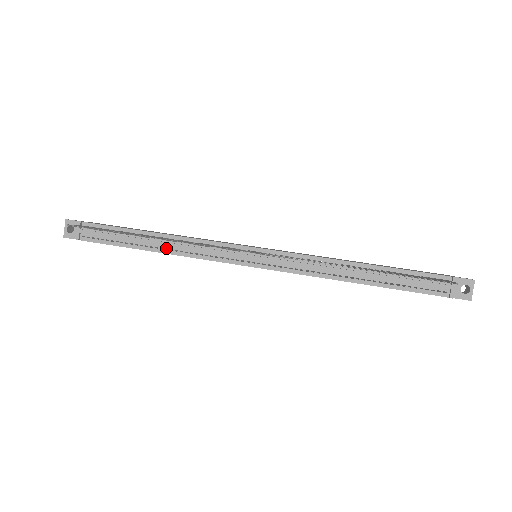
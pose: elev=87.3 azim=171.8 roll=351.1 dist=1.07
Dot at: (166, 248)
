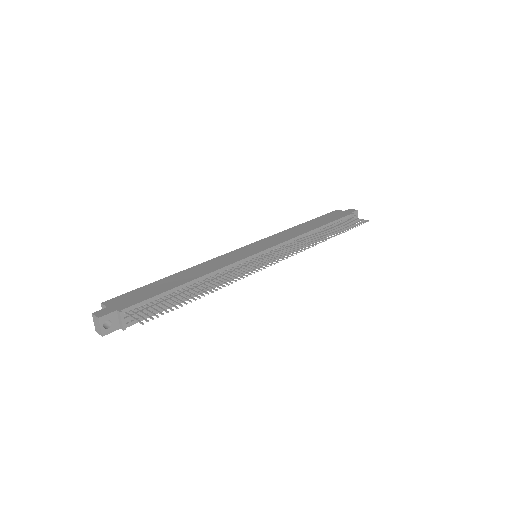
Dot at: occluded
